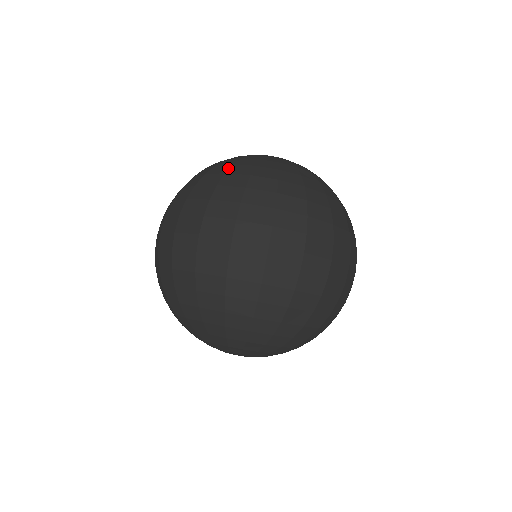
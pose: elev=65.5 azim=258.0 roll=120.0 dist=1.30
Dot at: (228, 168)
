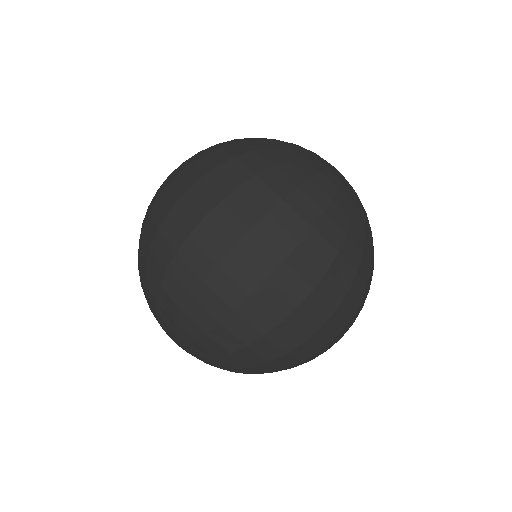
Dot at: (281, 161)
